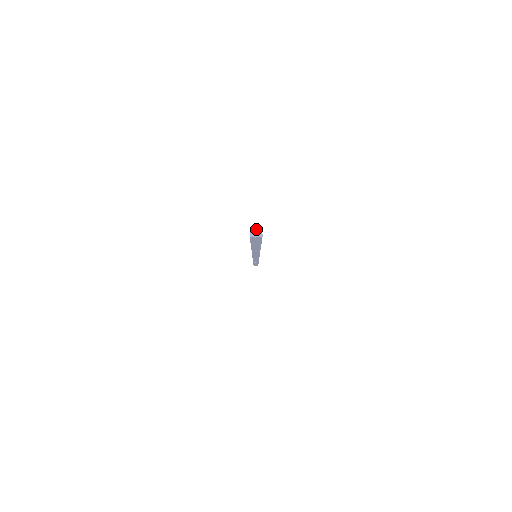
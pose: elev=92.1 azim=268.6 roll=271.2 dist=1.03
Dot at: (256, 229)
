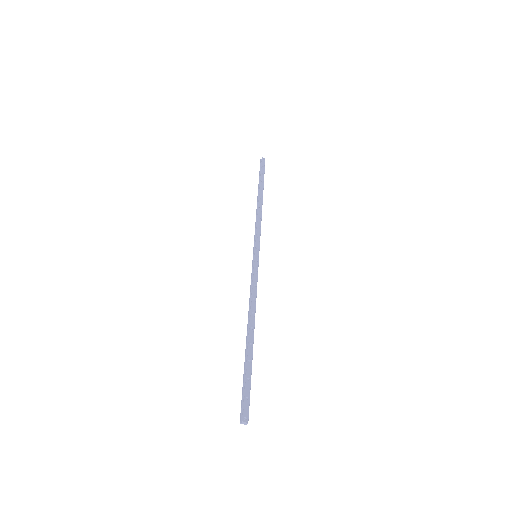
Dot at: (245, 423)
